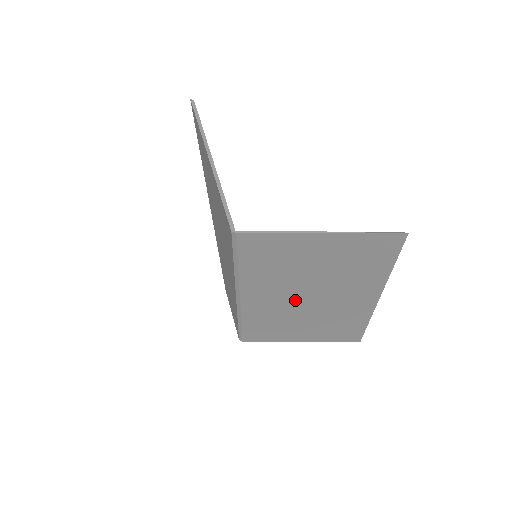
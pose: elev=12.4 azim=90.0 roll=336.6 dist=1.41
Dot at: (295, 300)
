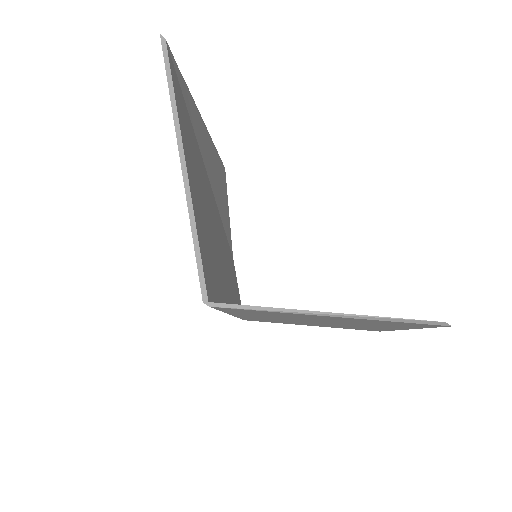
Dot at: (299, 321)
